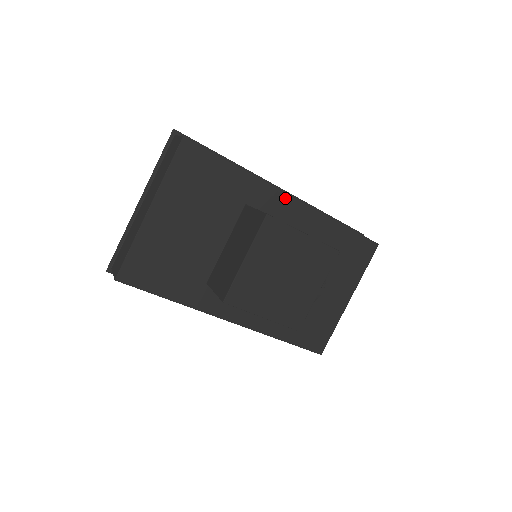
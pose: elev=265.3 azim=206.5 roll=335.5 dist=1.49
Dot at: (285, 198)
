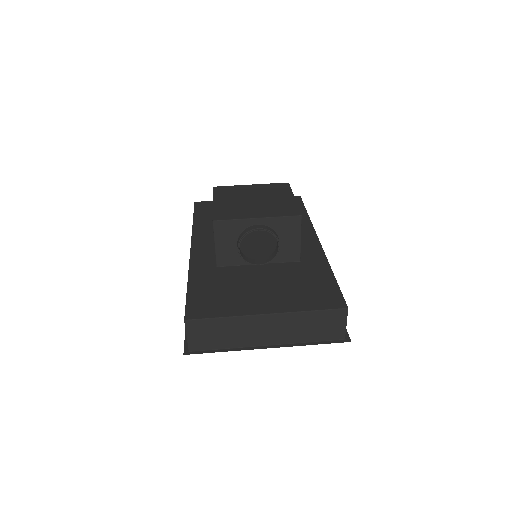
Dot at: (313, 237)
